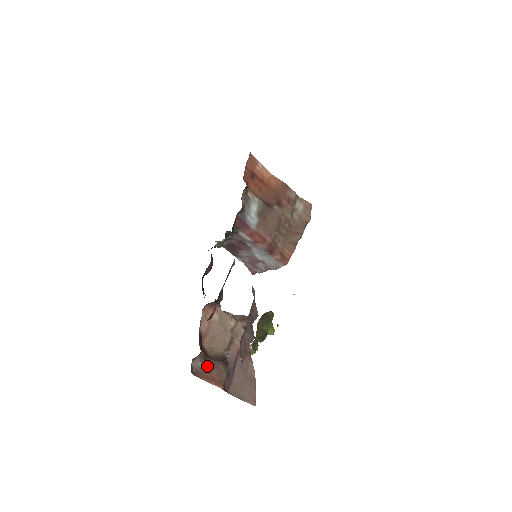
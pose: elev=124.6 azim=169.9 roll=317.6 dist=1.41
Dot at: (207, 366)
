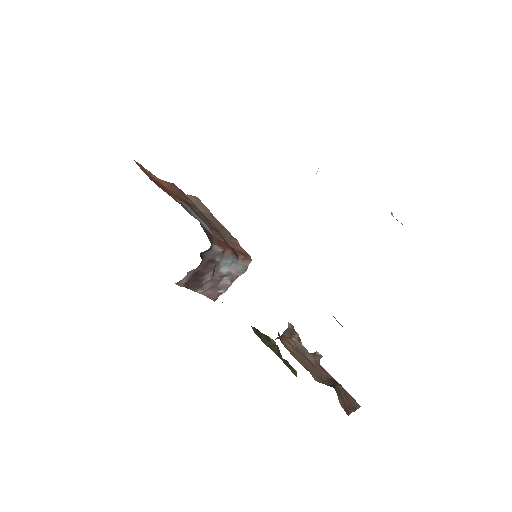
Dot at: (340, 397)
